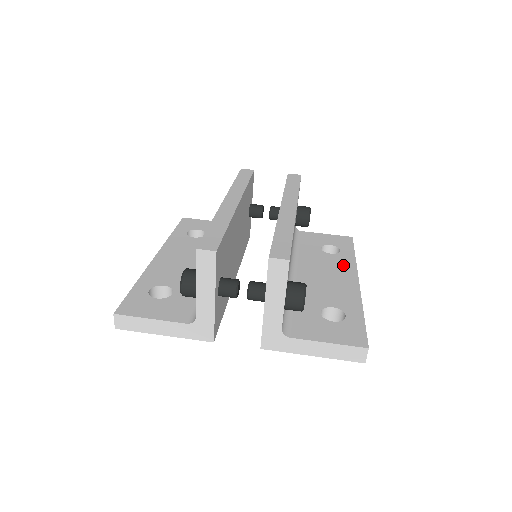
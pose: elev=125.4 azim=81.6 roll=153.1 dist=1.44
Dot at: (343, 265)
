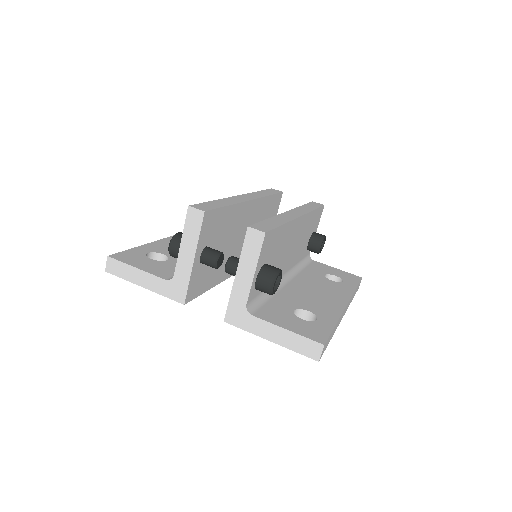
Dot at: (339, 290)
